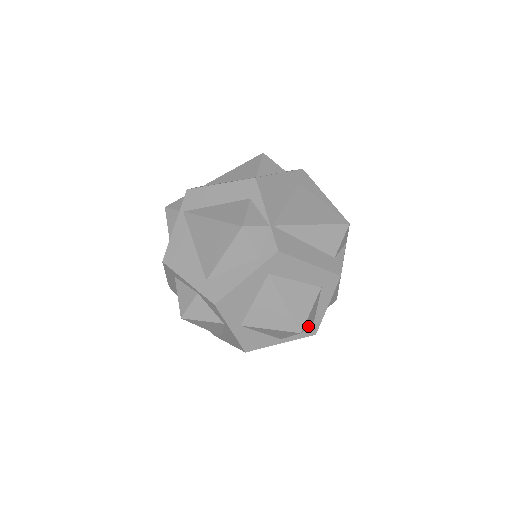
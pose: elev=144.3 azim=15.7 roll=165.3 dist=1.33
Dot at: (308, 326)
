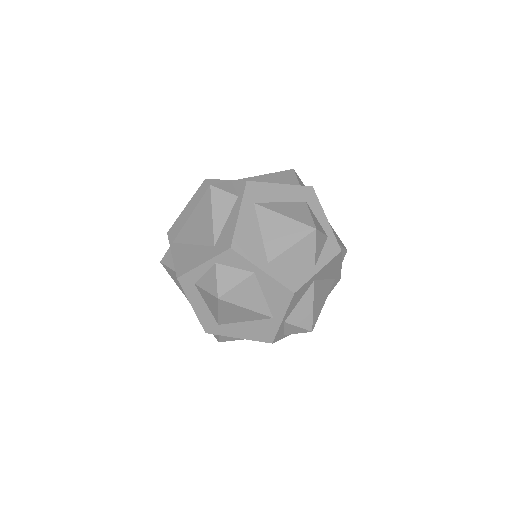
Dot at: (327, 244)
